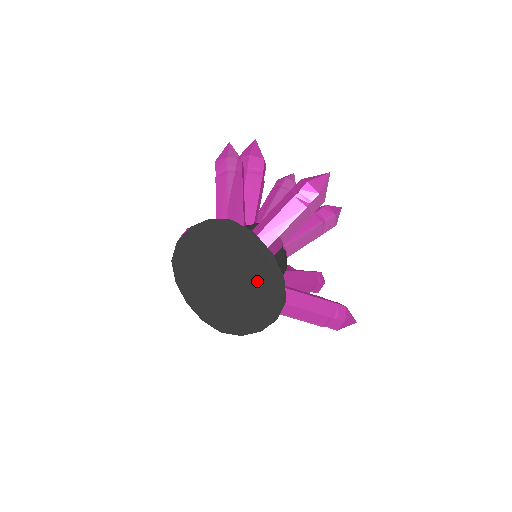
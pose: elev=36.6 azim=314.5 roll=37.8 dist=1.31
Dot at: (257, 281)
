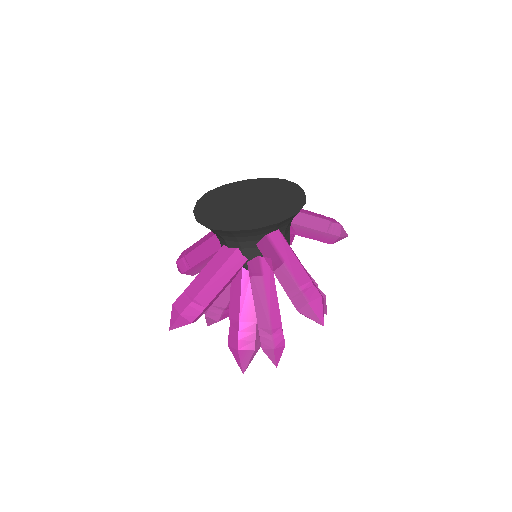
Dot at: (279, 203)
